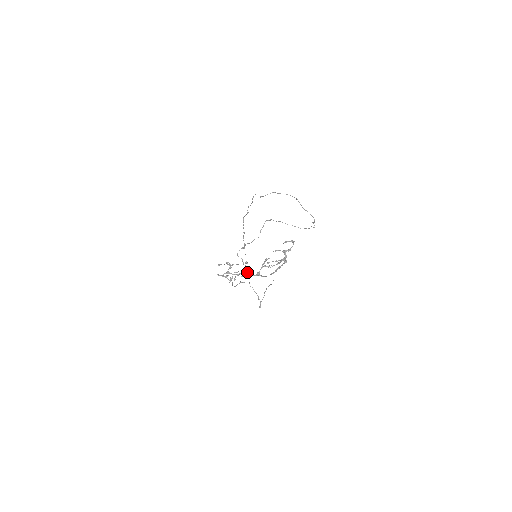
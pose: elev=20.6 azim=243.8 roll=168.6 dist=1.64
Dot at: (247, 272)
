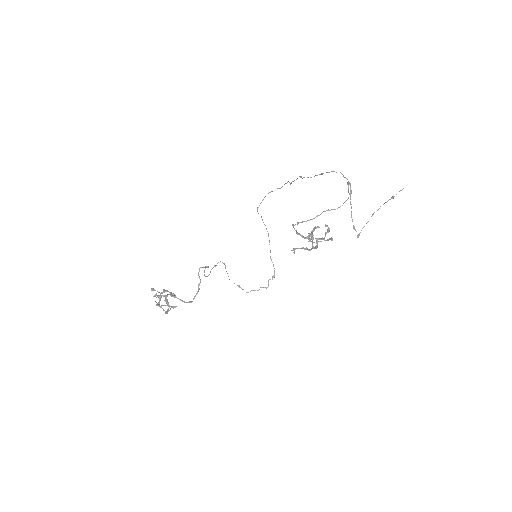
Dot at: (351, 190)
